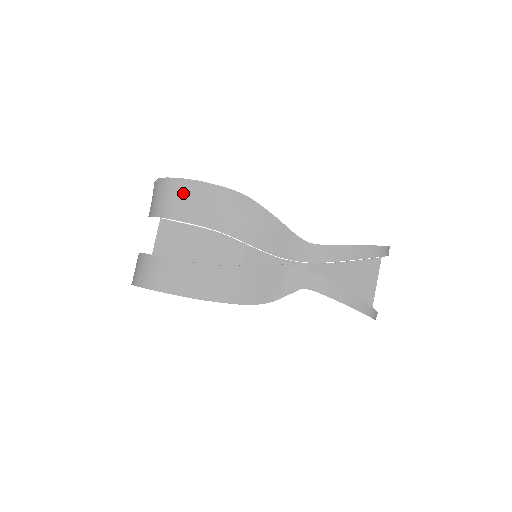
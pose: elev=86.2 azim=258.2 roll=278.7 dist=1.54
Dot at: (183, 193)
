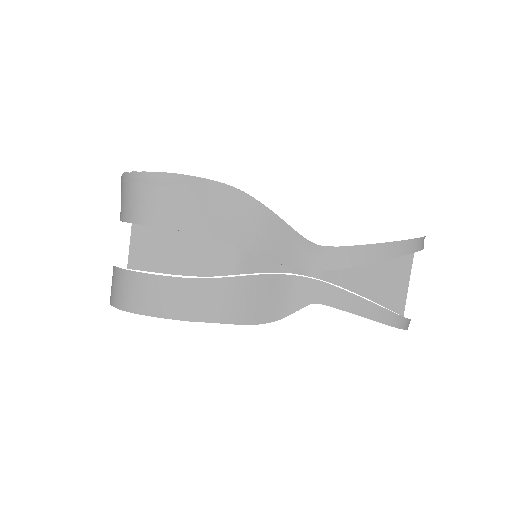
Dot at: (155, 191)
